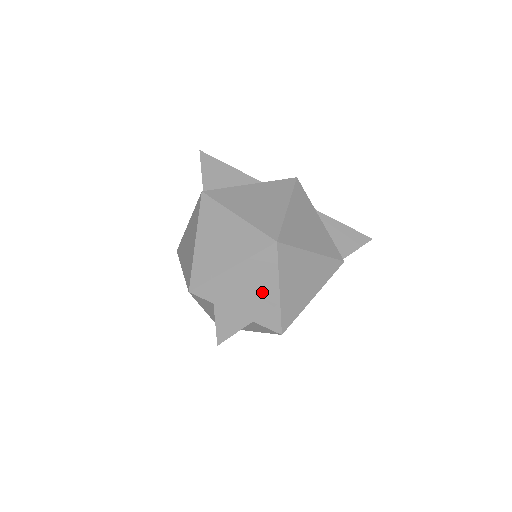
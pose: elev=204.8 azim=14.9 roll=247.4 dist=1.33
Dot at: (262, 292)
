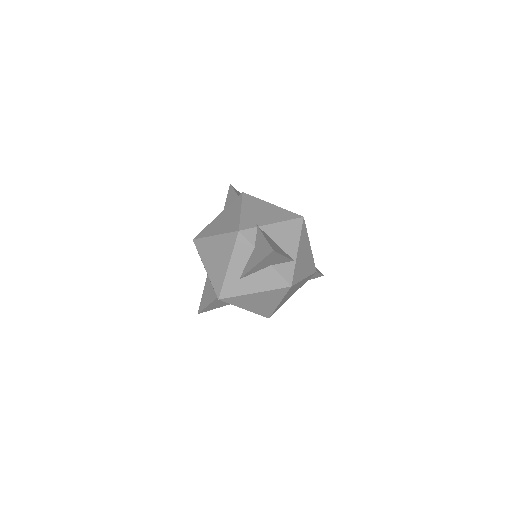
Dot at: (287, 248)
